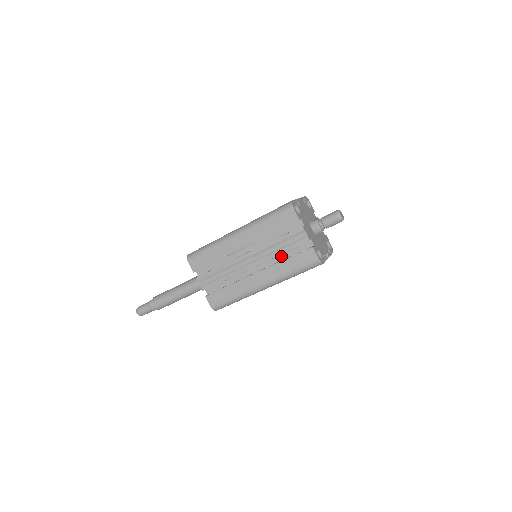
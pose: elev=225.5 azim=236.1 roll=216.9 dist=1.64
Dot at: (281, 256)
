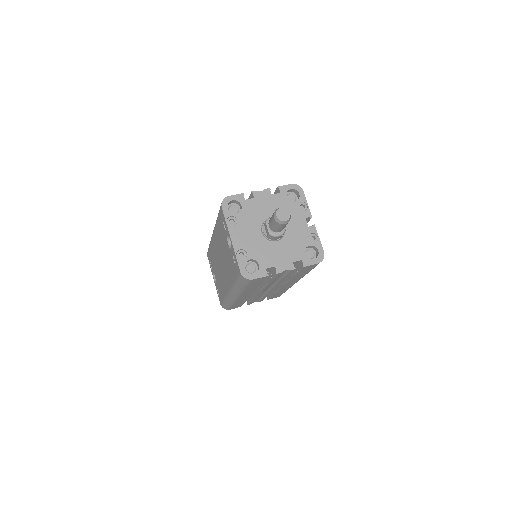
Dot at: occluded
